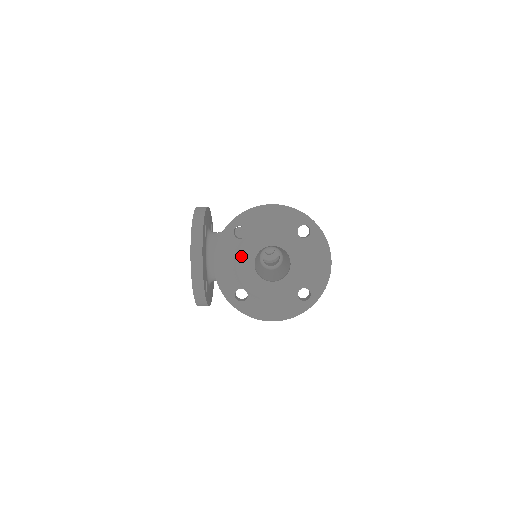
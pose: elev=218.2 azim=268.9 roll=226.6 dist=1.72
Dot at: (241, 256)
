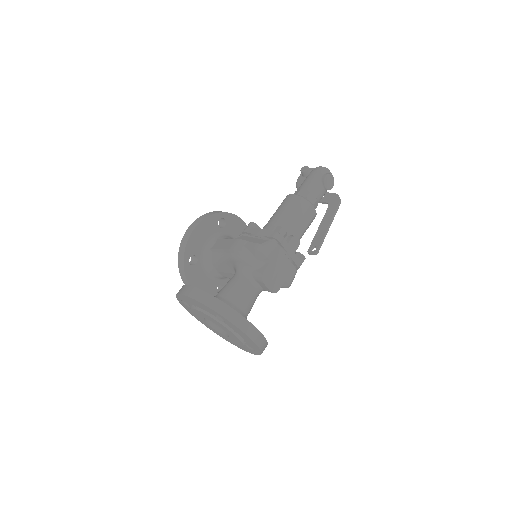
Dot at: (196, 317)
